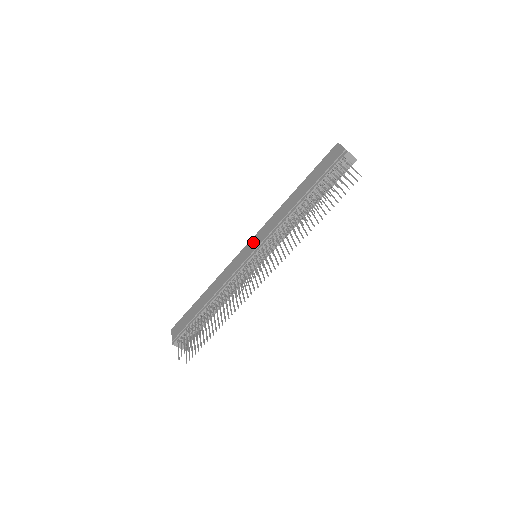
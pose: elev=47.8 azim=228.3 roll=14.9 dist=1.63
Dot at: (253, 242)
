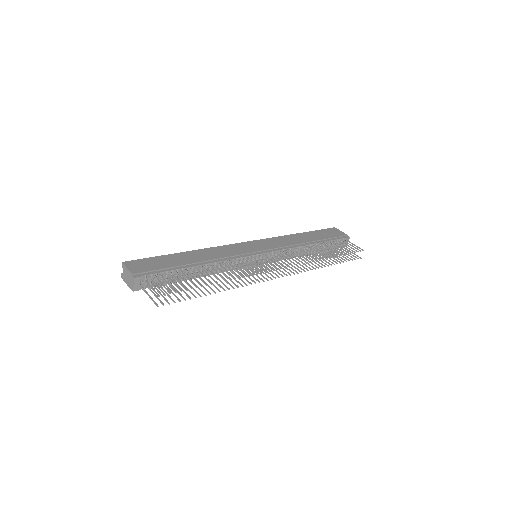
Dot at: (258, 244)
